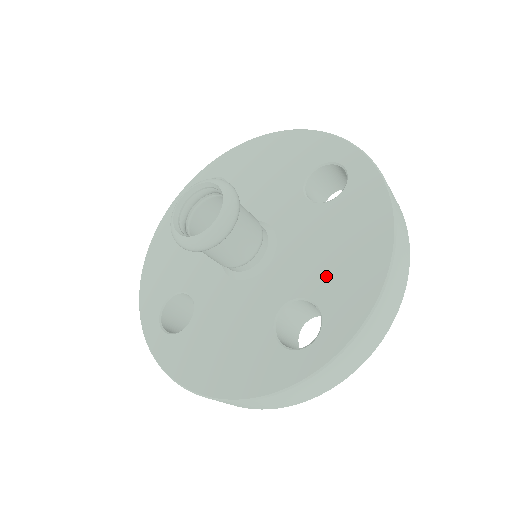
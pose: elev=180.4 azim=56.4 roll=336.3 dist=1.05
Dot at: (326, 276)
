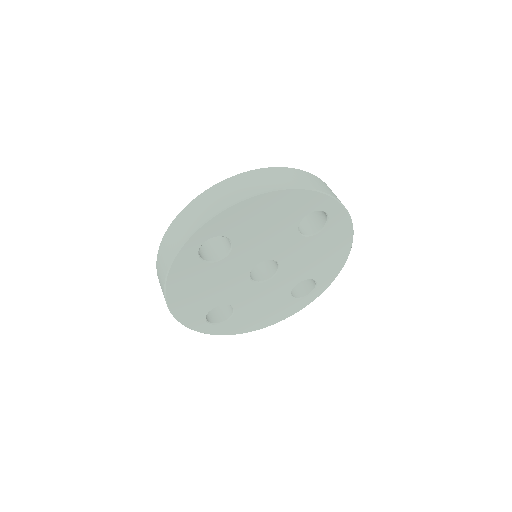
Dot at: occluded
